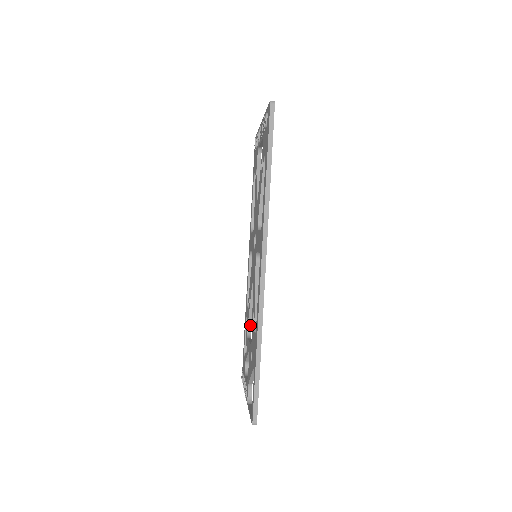
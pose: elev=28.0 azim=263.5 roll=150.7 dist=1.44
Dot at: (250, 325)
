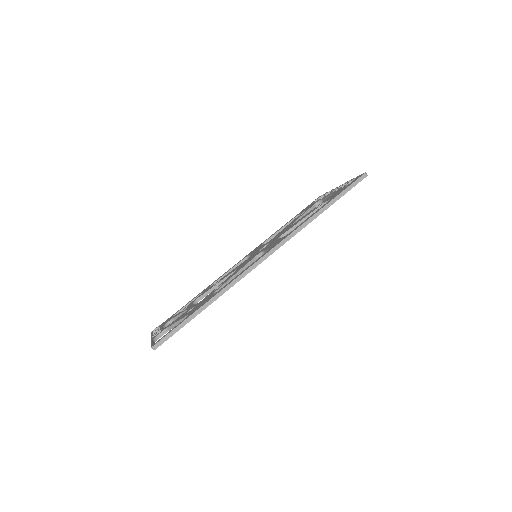
Dot at: (202, 298)
